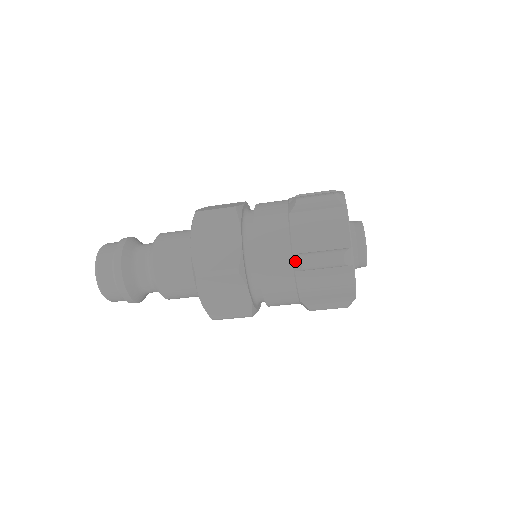
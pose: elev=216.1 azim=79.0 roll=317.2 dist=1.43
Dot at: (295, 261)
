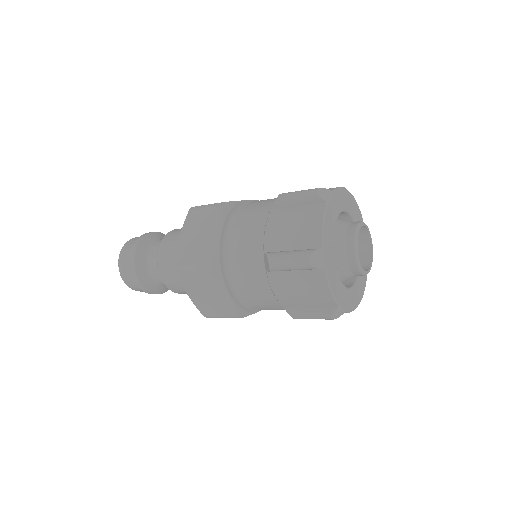
Dot at: (265, 260)
